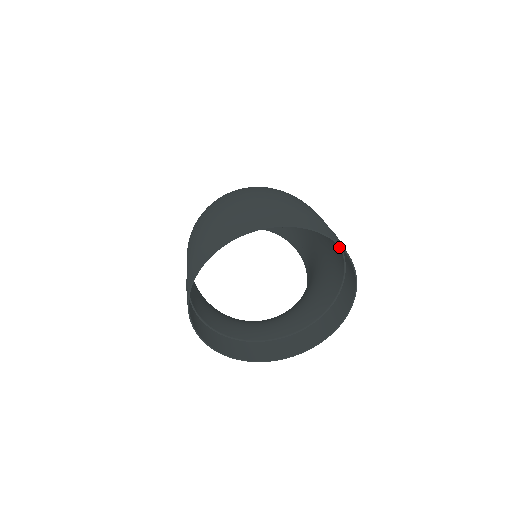
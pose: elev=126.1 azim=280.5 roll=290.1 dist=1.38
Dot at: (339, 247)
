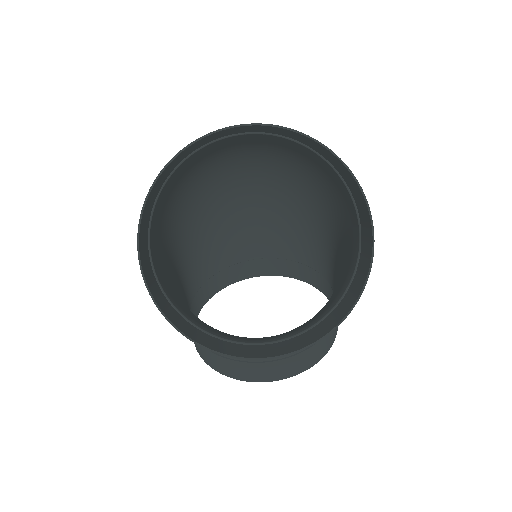
Dot at: (347, 193)
